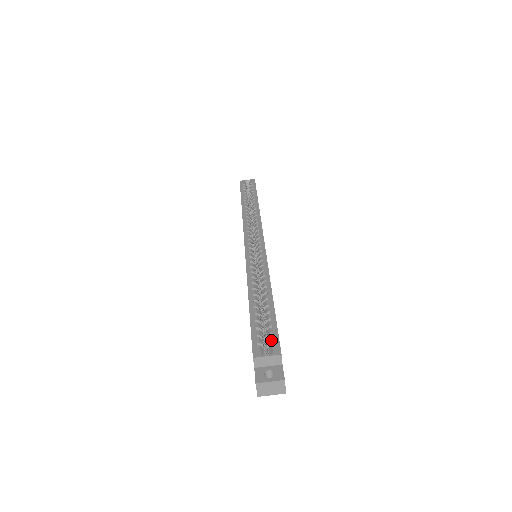
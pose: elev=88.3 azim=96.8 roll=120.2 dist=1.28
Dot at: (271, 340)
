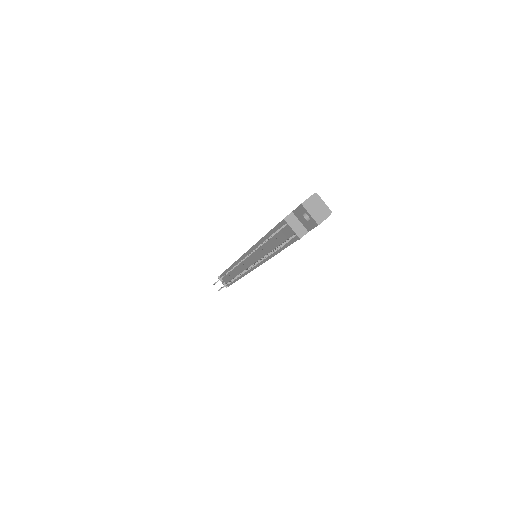
Dot at: occluded
